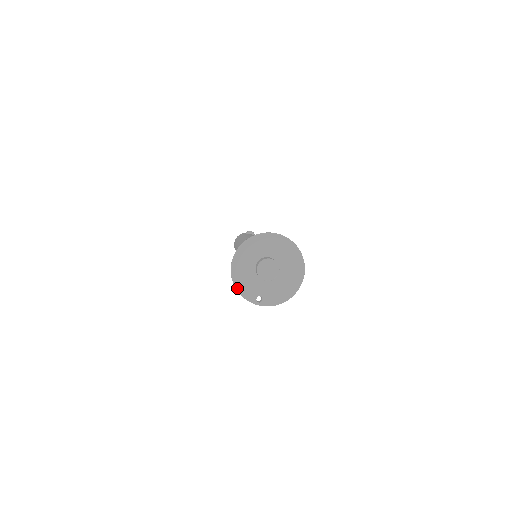
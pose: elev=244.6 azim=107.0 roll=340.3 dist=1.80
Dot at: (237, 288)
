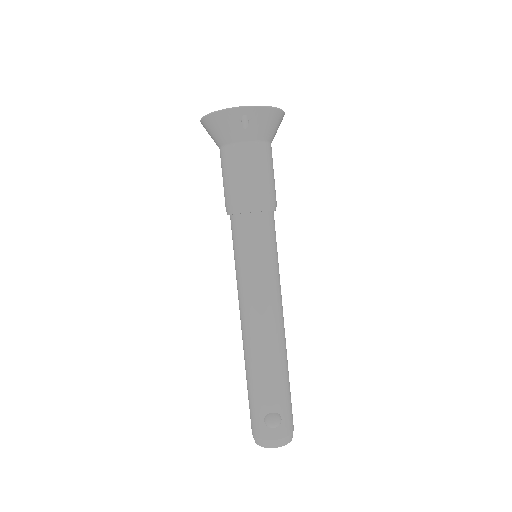
Dot at: (213, 112)
